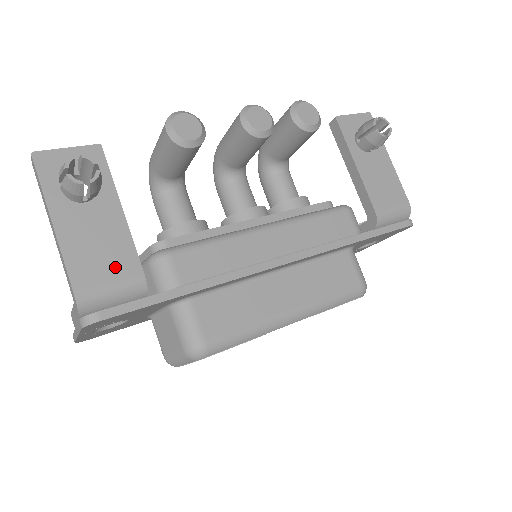
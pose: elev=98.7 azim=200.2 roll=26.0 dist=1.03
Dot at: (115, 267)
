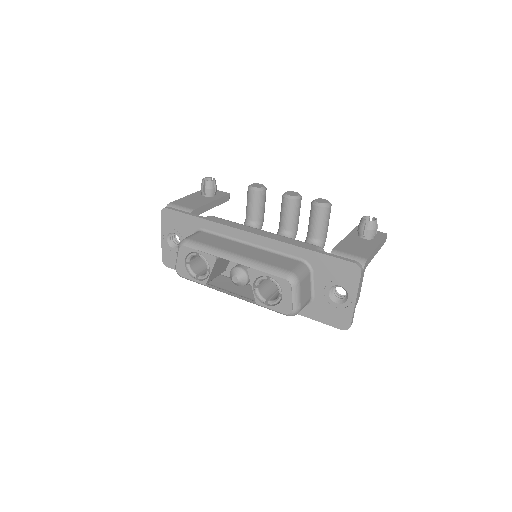
Dot at: (189, 205)
